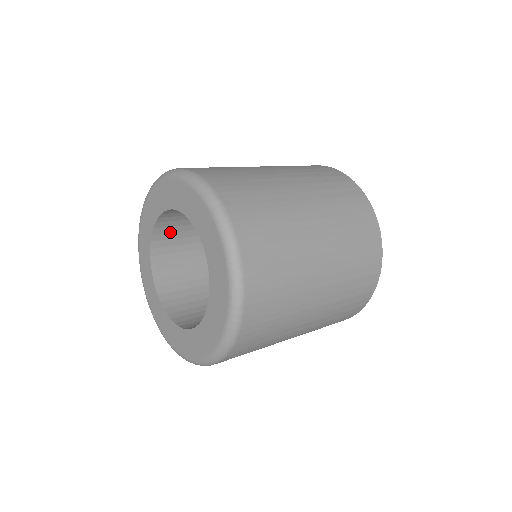
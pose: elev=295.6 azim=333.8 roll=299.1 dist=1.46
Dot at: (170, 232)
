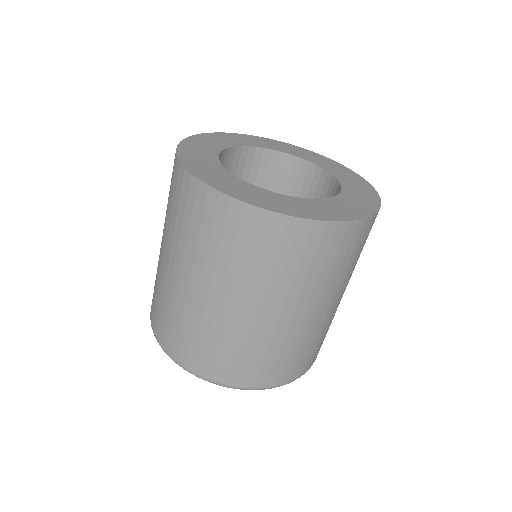
Dot at: occluded
